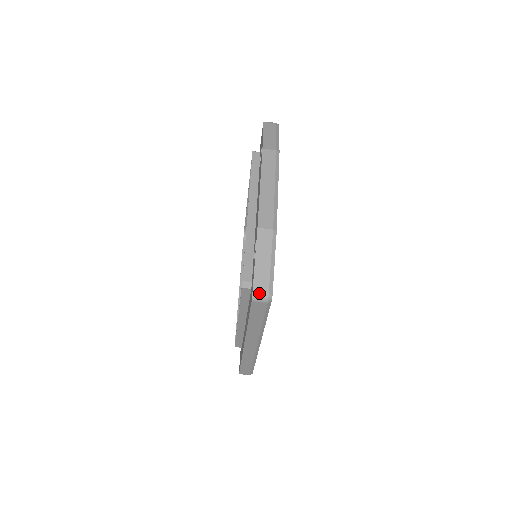
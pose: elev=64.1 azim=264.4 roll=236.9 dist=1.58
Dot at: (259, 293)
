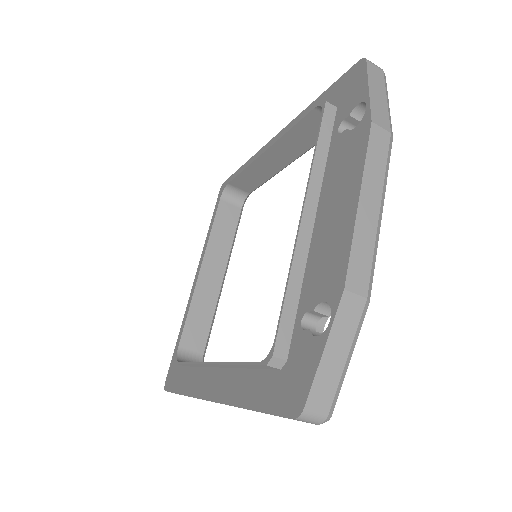
Dot at: (314, 412)
